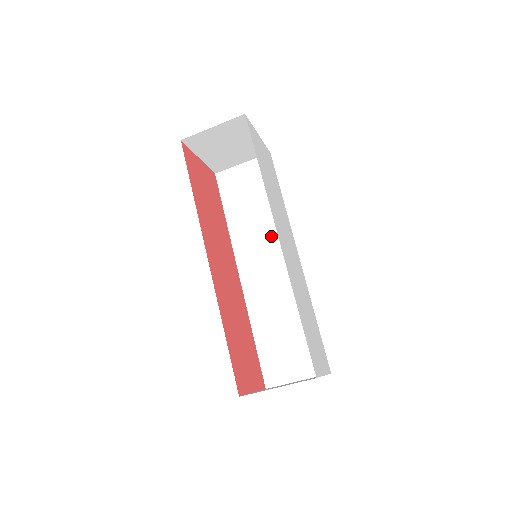
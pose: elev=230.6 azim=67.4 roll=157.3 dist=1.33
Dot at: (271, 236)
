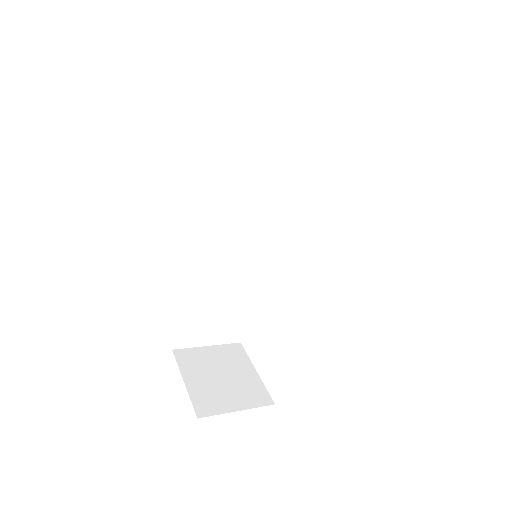
Dot at: (257, 199)
